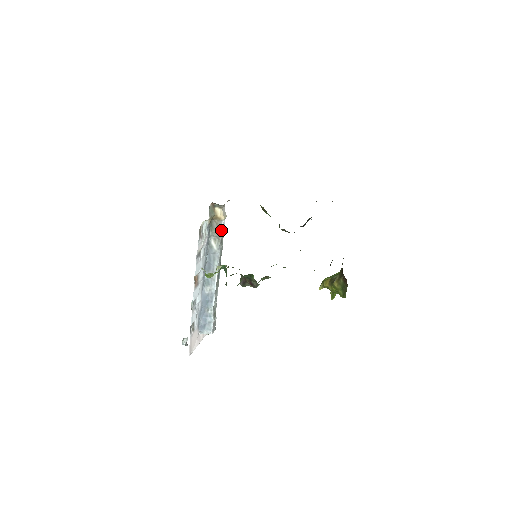
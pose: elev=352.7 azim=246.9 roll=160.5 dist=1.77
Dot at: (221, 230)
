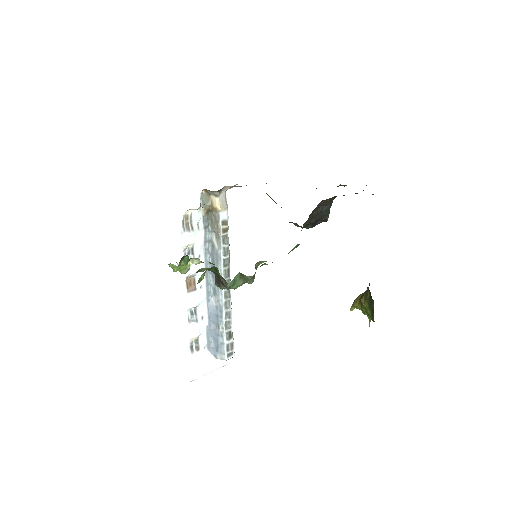
Dot at: (220, 224)
